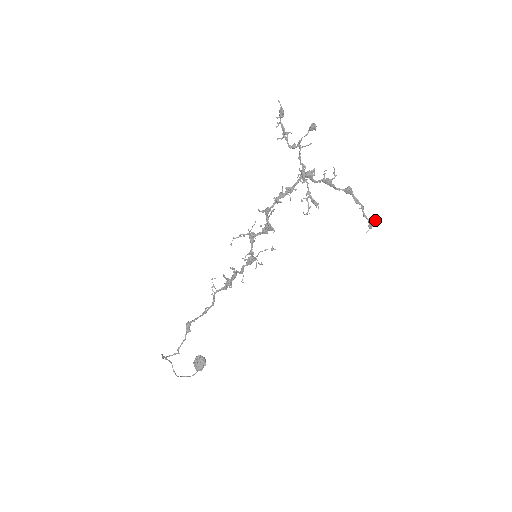
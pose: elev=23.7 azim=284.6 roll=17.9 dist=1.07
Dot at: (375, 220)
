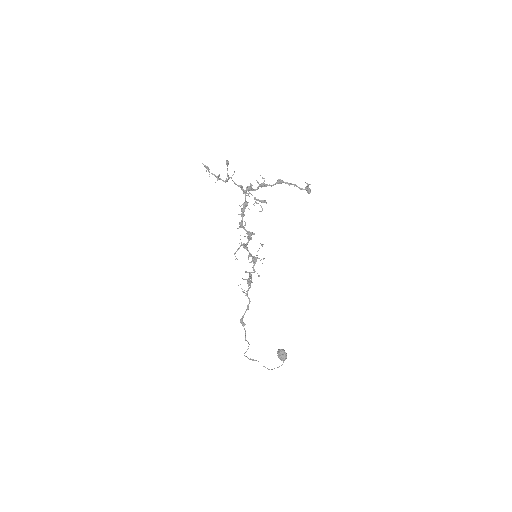
Dot at: (308, 187)
